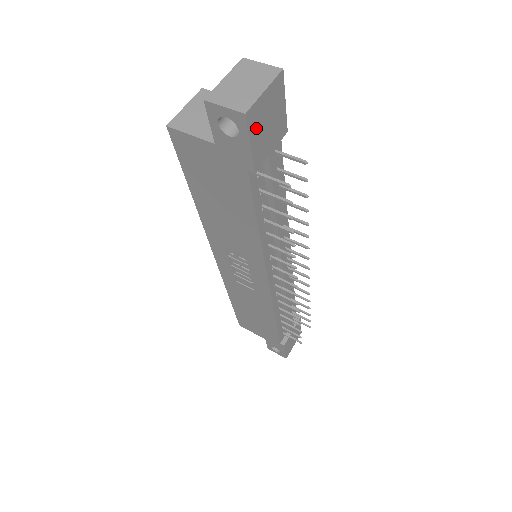
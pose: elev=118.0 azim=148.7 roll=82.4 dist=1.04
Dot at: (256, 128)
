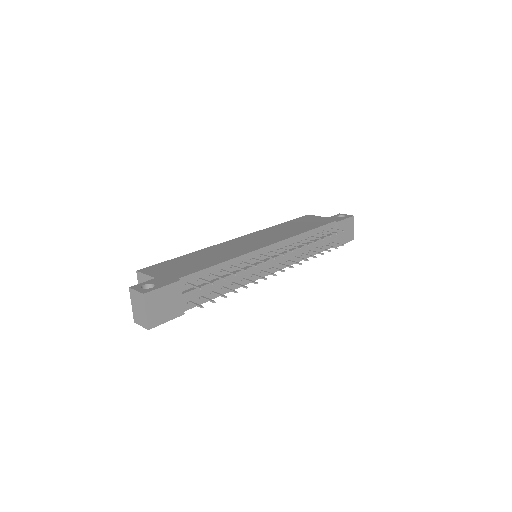
Dot at: (161, 317)
